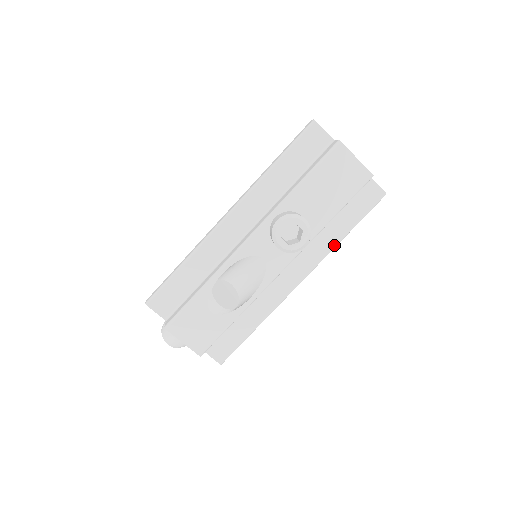
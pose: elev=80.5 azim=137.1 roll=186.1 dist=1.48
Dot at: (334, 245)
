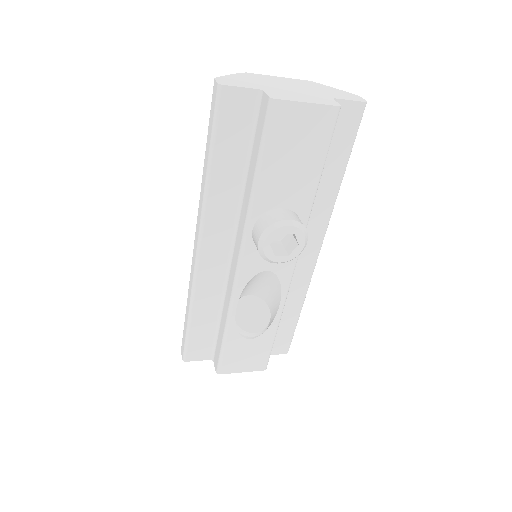
Dot at: (335, 197)
